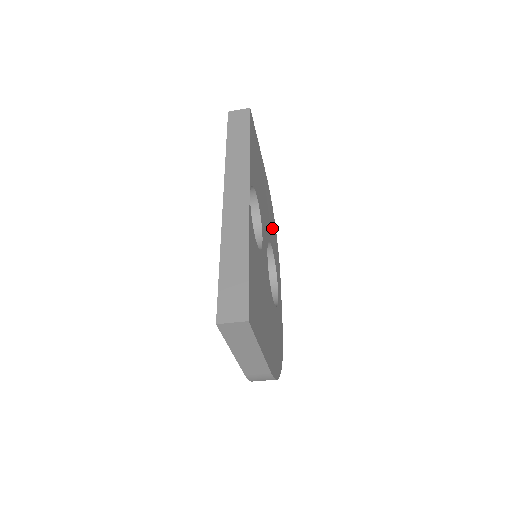
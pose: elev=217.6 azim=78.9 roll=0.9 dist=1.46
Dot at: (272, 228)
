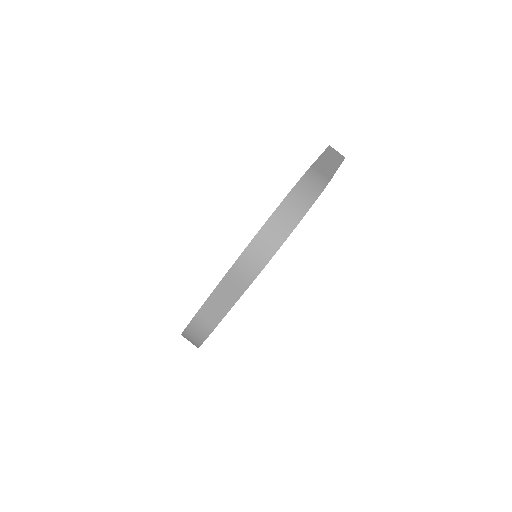
Dot at: occluded
